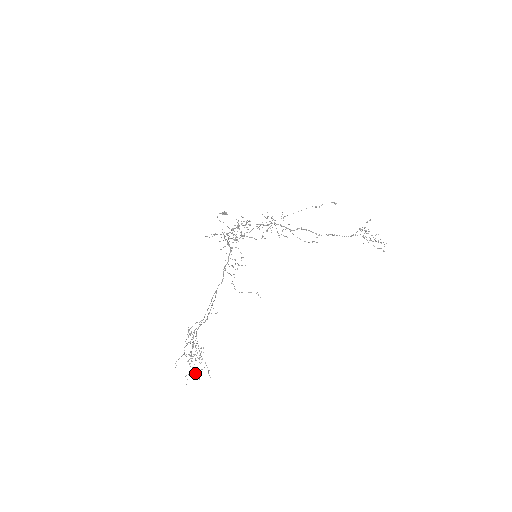
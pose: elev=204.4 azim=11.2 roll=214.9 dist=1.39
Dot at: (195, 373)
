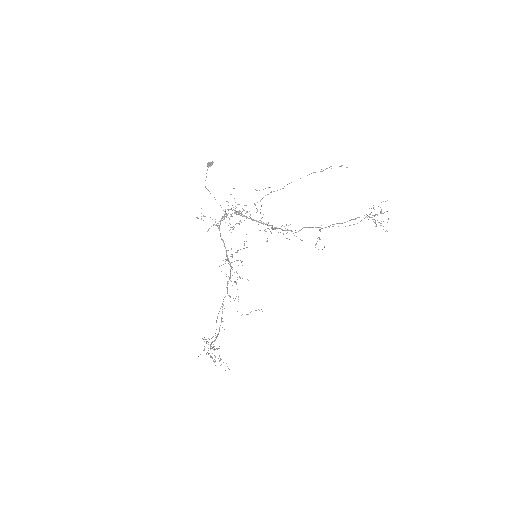
Dot at: occluded
